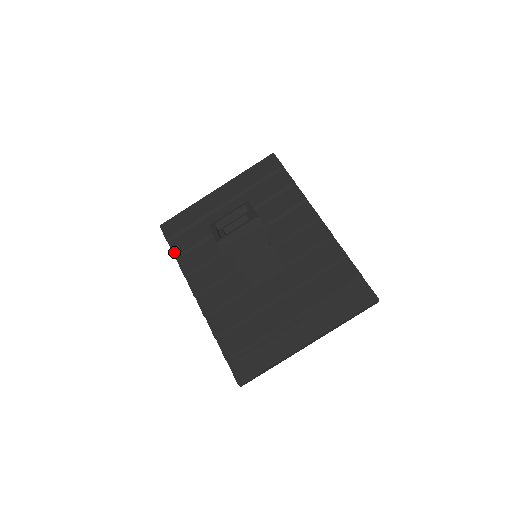
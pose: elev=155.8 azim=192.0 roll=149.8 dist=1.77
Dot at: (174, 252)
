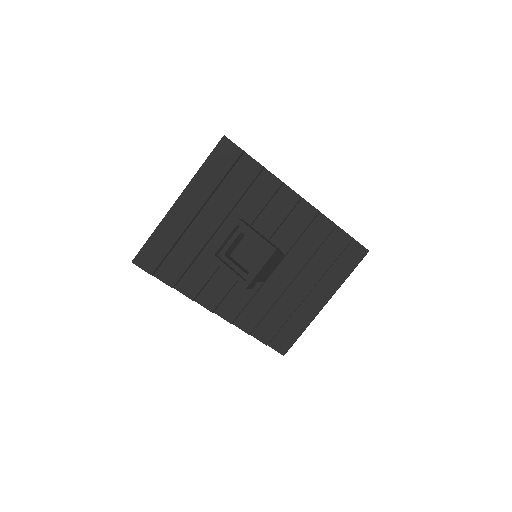
Dot at: (168, 283)
